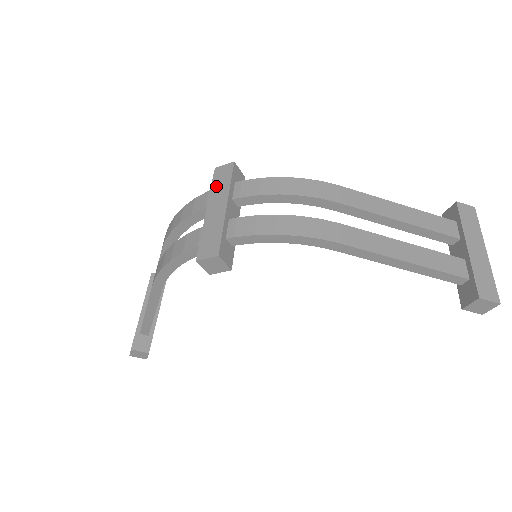
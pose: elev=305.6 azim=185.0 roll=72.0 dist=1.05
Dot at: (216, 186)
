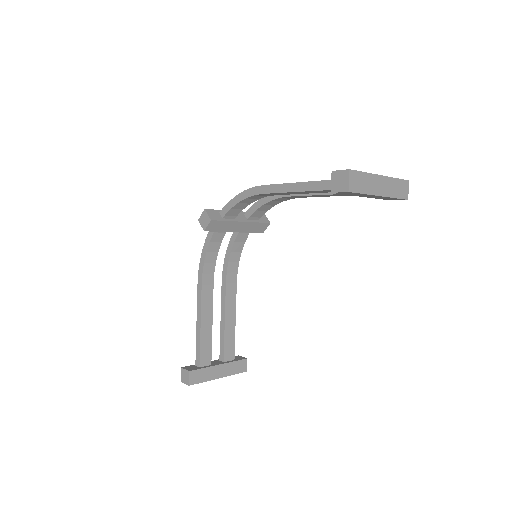
Dot at: occluded
